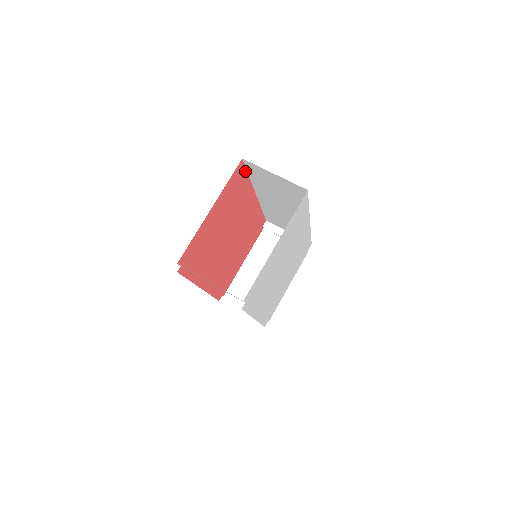
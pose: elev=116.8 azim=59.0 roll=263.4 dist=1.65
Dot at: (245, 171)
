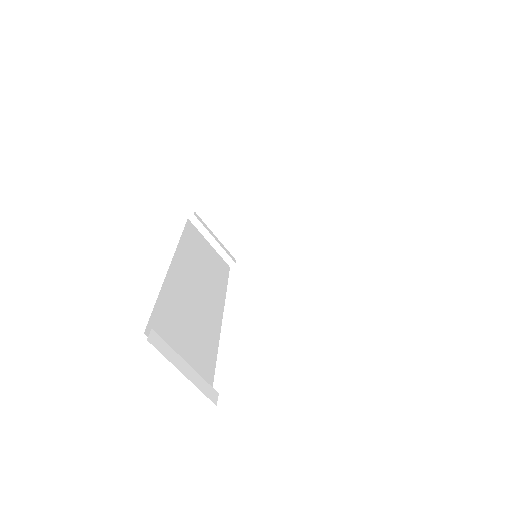
Dot at: occluded
